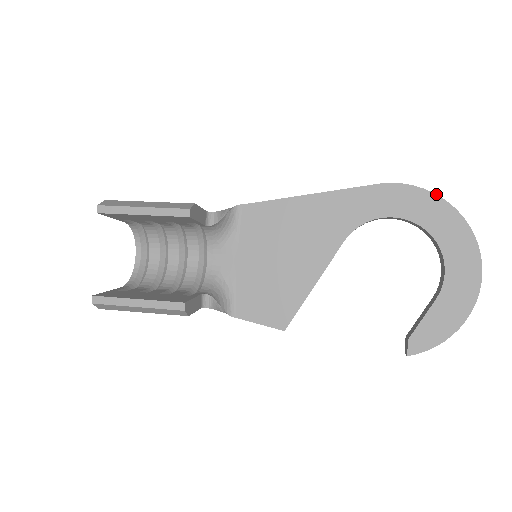
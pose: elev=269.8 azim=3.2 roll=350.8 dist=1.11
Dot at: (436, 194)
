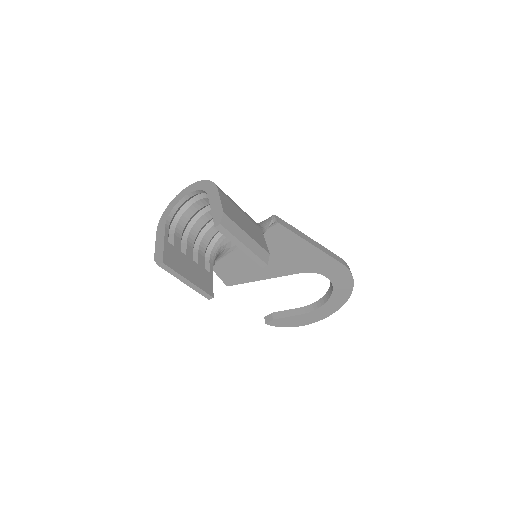
Dot at: occluded
